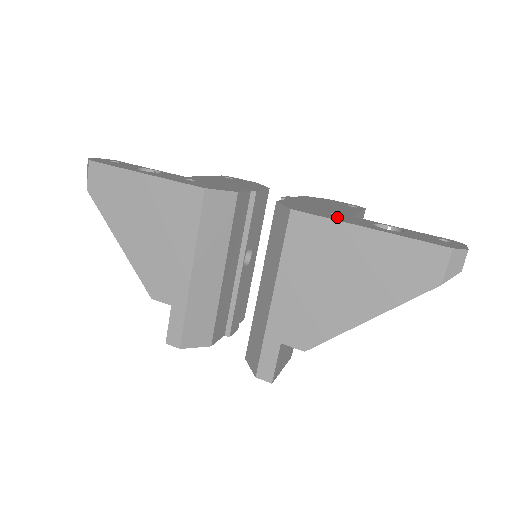
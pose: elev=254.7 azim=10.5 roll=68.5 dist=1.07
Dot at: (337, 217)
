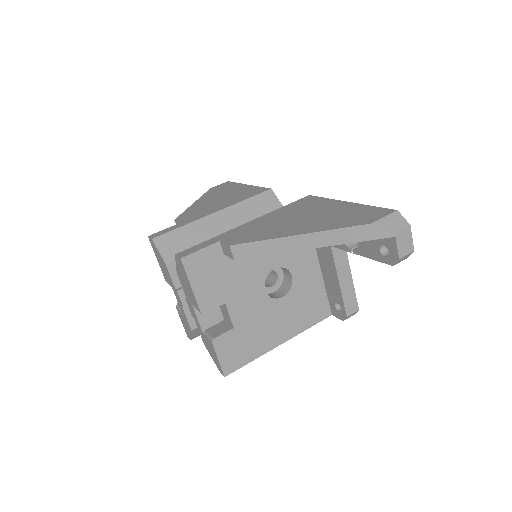
Dot at: occluded
